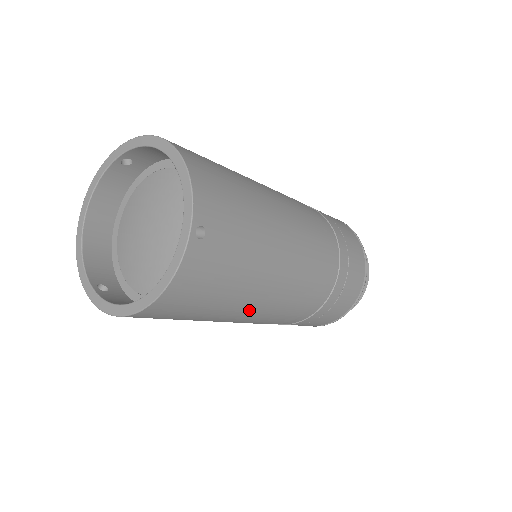
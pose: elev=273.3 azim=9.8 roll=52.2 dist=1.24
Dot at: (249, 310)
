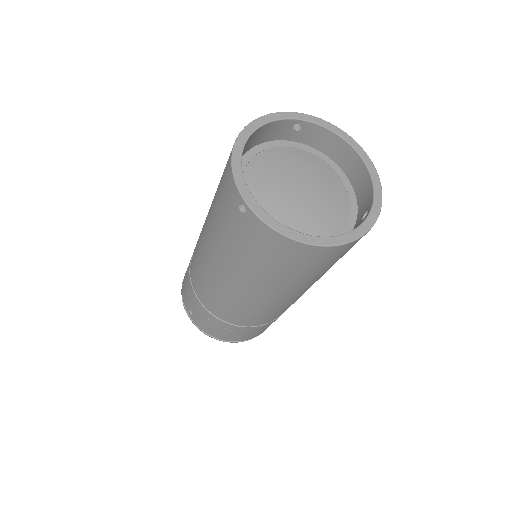
Dot at: (290, 294)
